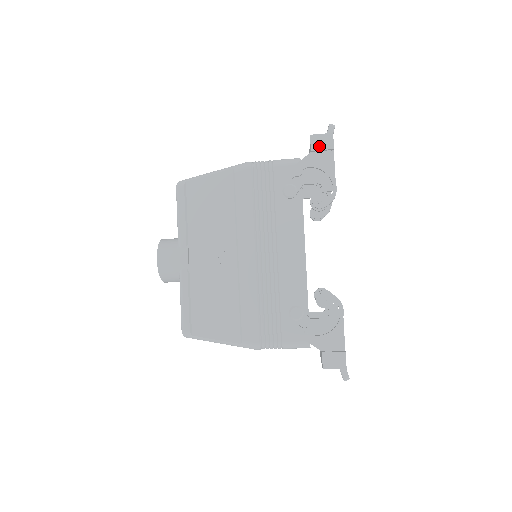
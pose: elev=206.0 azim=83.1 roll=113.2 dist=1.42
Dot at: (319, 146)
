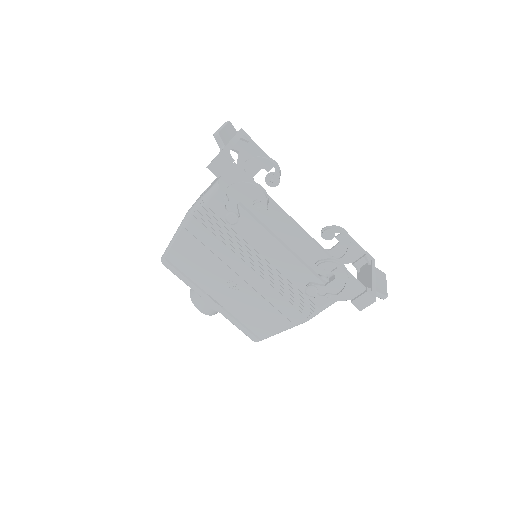
Dot at: (220, 170)
